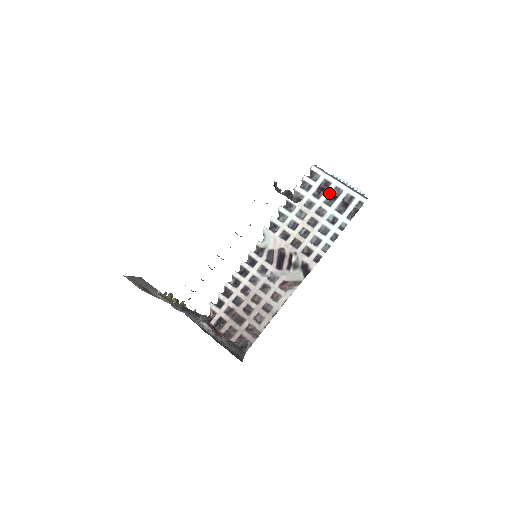
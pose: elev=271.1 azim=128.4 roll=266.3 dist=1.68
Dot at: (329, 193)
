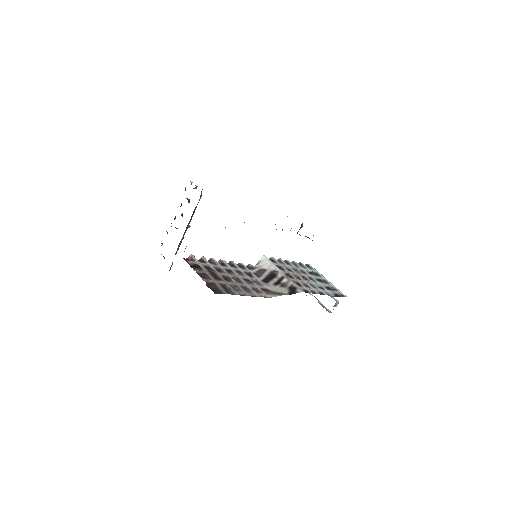
Dot at: (319, 278)
